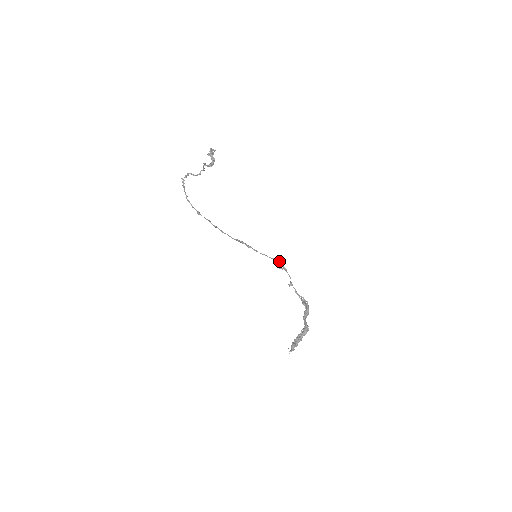
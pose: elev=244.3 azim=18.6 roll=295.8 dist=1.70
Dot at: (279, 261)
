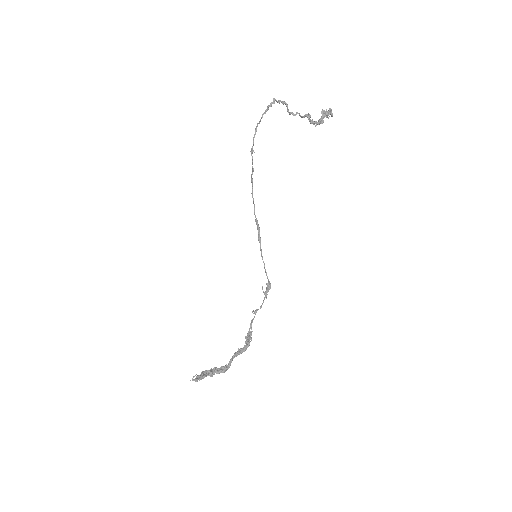
Dot at: (269, 283)
